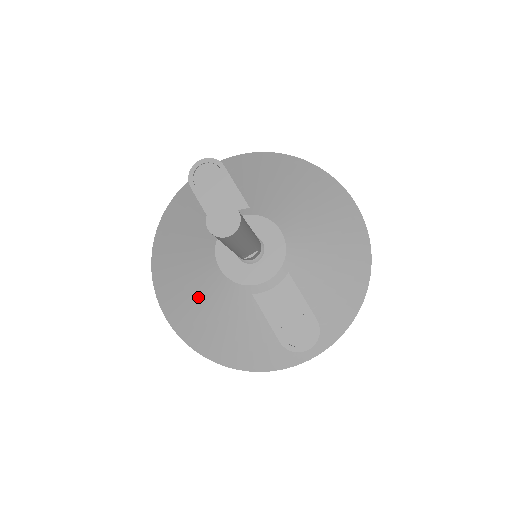
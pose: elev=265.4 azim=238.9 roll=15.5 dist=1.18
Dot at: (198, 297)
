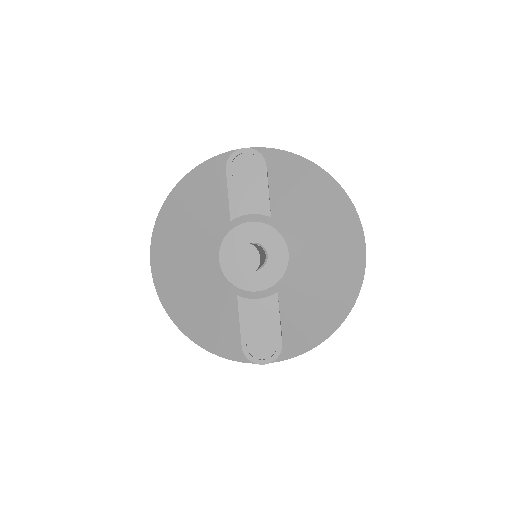
Dot at: (188, 271)
